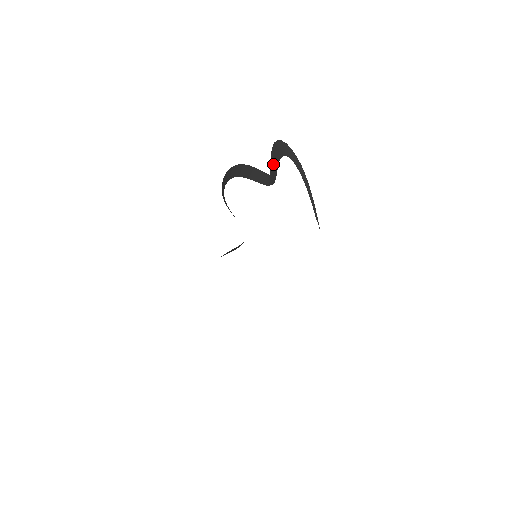
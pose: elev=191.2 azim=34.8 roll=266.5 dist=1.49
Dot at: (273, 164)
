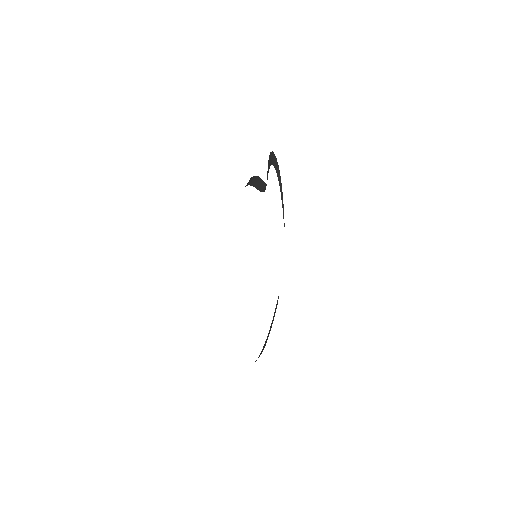
Dot at: (267, 173)
